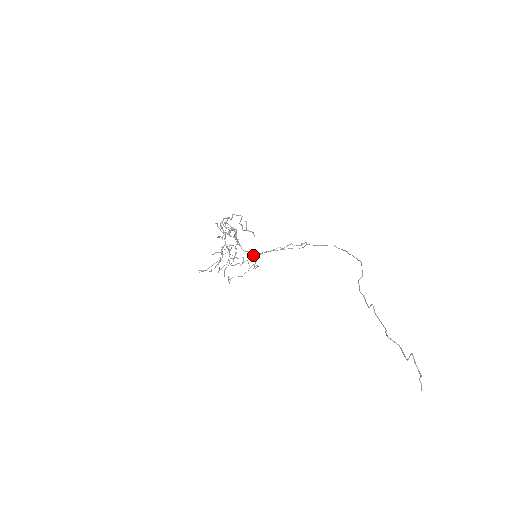
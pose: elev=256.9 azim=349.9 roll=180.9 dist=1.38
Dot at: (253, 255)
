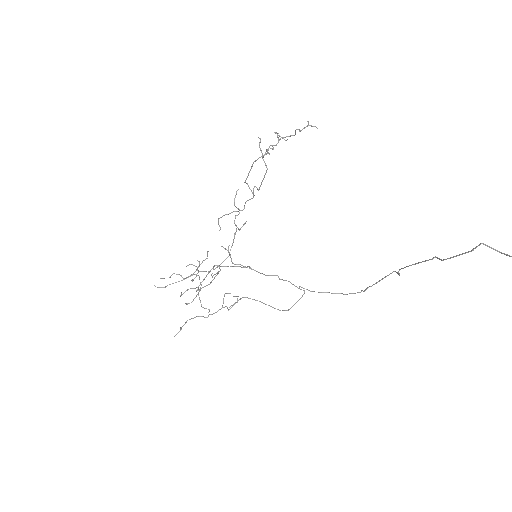
Dot at: occluded
